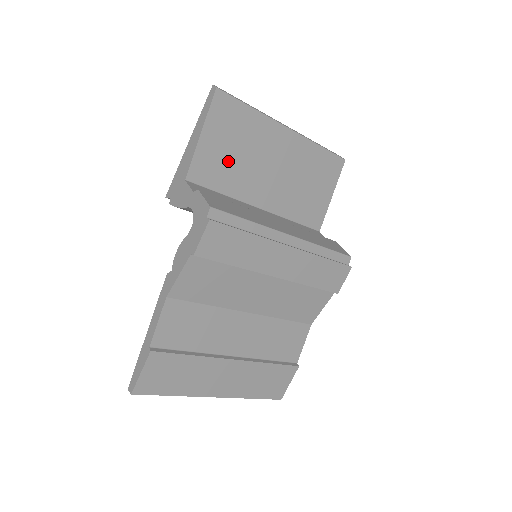
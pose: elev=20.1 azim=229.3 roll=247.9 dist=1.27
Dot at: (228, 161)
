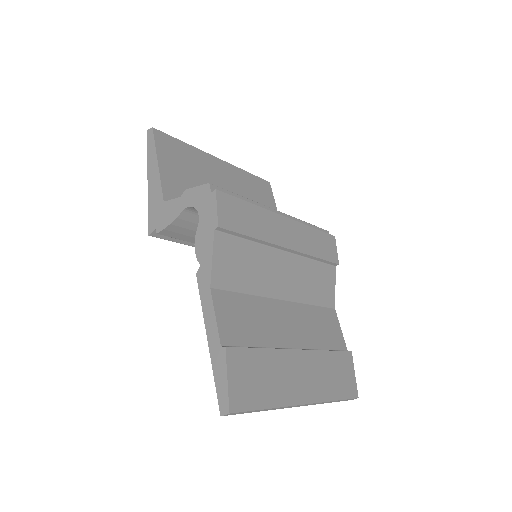
Dot at: (189, 185)
